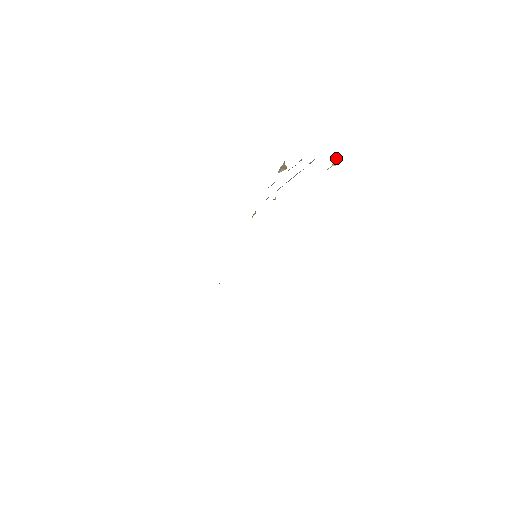
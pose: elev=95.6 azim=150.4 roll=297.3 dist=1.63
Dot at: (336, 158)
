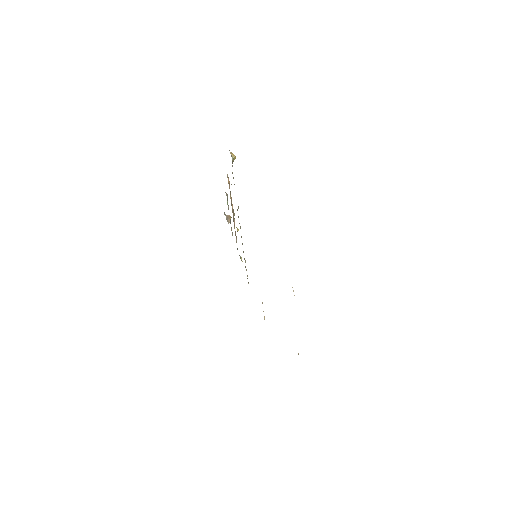
Dot at: (230, 152)
